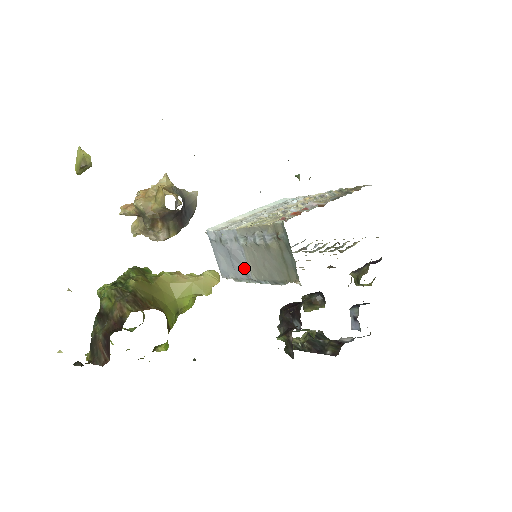
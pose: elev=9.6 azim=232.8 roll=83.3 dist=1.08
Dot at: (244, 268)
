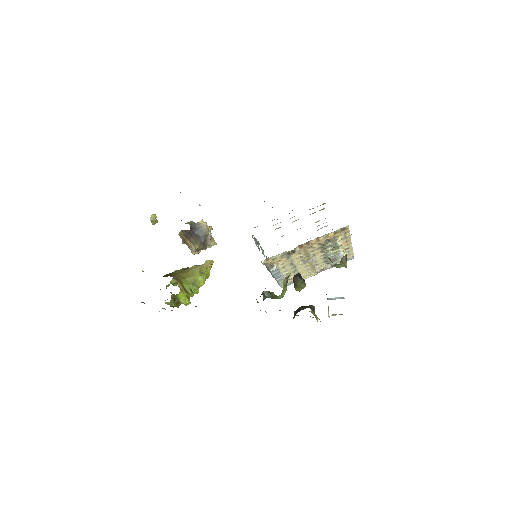
Dot at: occluded
